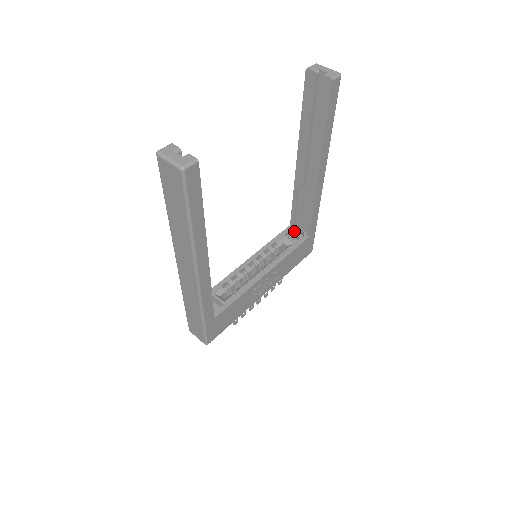
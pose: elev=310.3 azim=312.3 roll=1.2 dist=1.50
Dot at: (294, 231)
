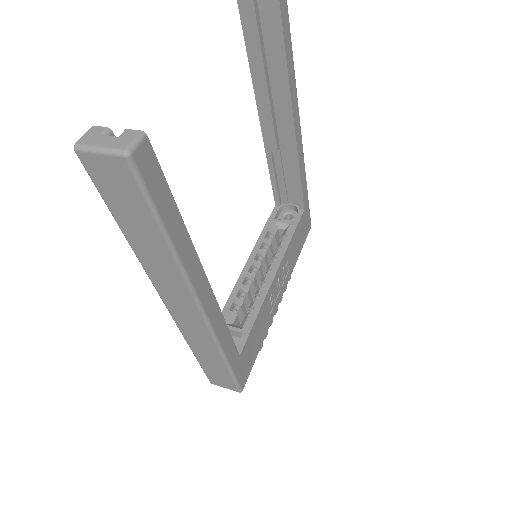
Dot at: (283, 210)
